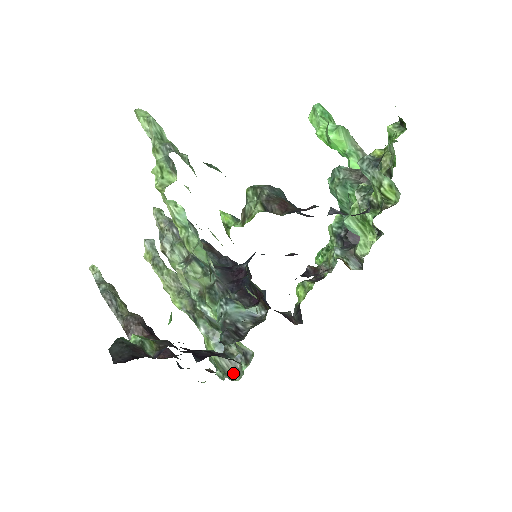
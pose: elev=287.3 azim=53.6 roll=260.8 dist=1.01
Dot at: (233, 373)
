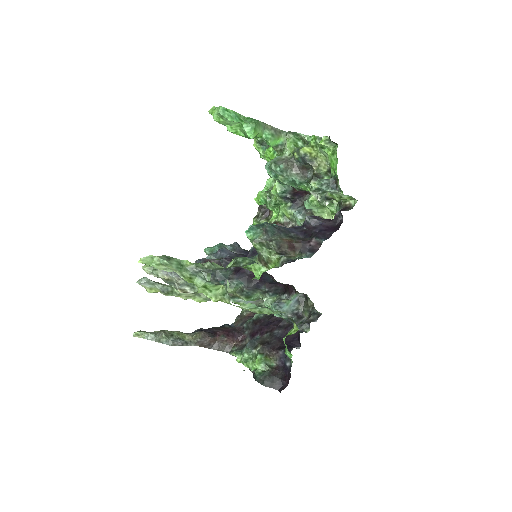
Dot at: (261, 304)
